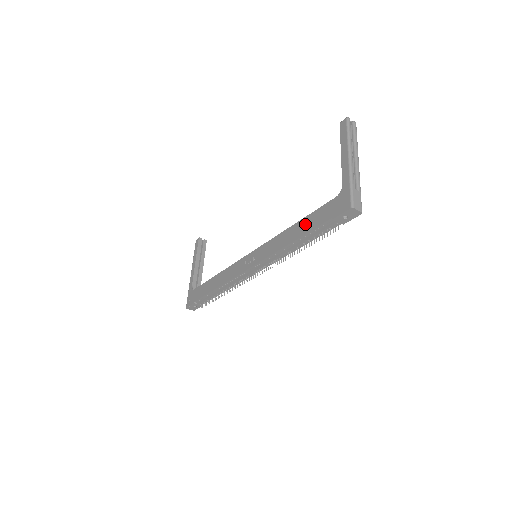
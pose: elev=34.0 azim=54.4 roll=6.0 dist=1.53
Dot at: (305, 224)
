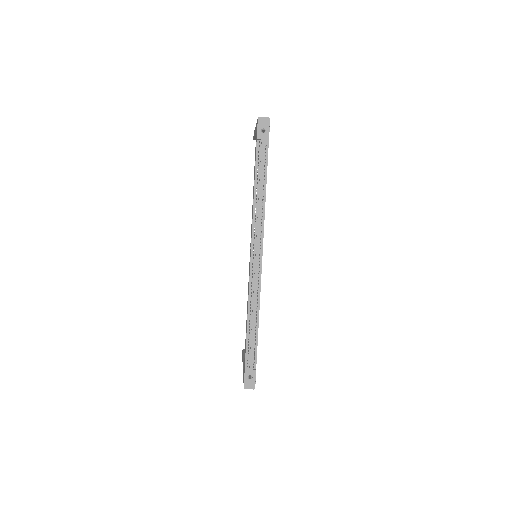
Dot at: (254, 174)
